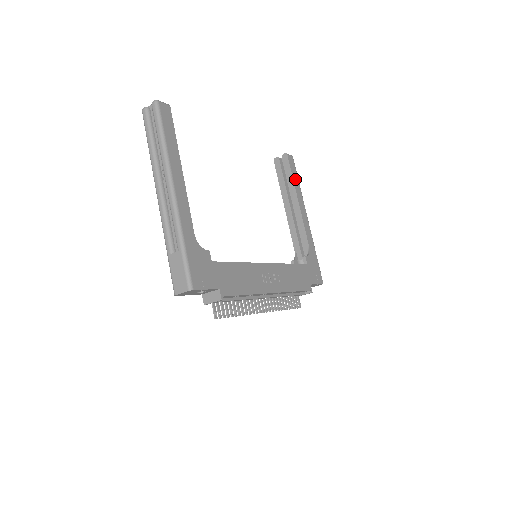
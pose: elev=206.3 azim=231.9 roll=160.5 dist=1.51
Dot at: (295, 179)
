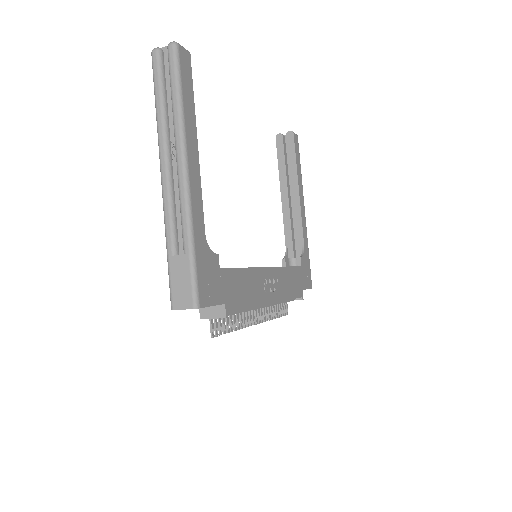
Dot at: (298, 163)
